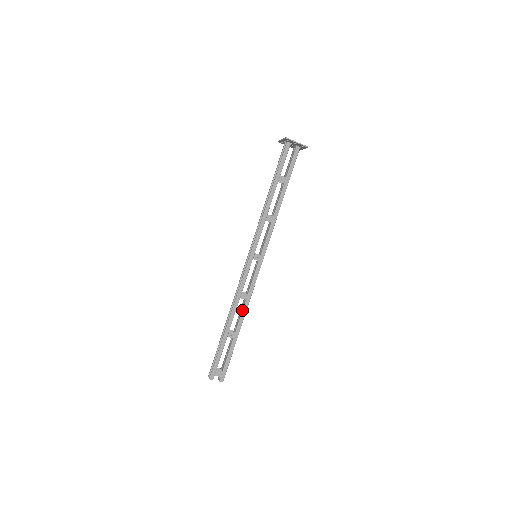
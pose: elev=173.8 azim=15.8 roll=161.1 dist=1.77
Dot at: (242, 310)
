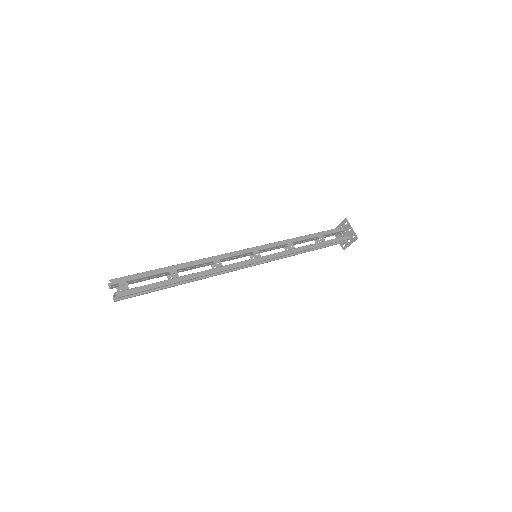
Dot at: (205, 270)
